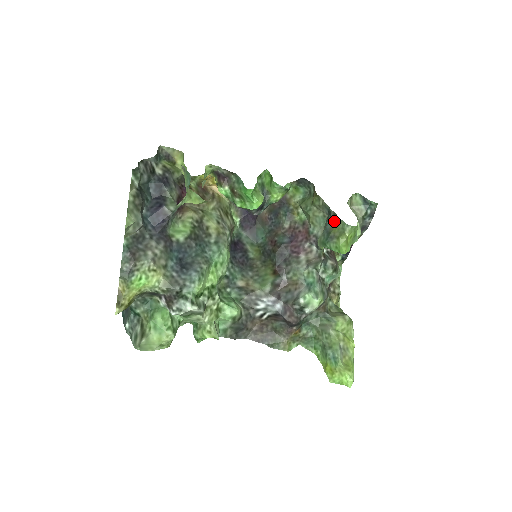
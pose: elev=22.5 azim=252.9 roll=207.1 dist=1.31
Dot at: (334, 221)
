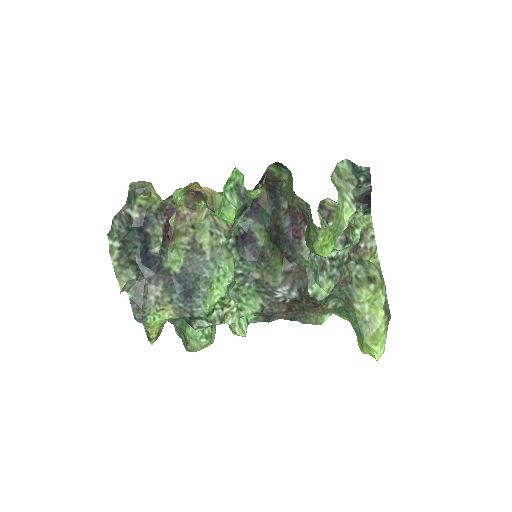
Dot at: (309, 221)
